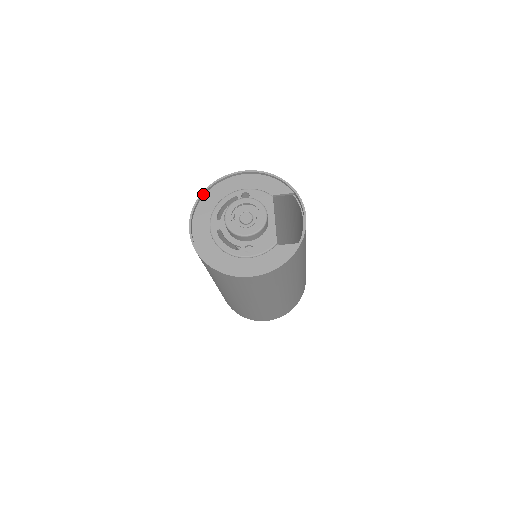
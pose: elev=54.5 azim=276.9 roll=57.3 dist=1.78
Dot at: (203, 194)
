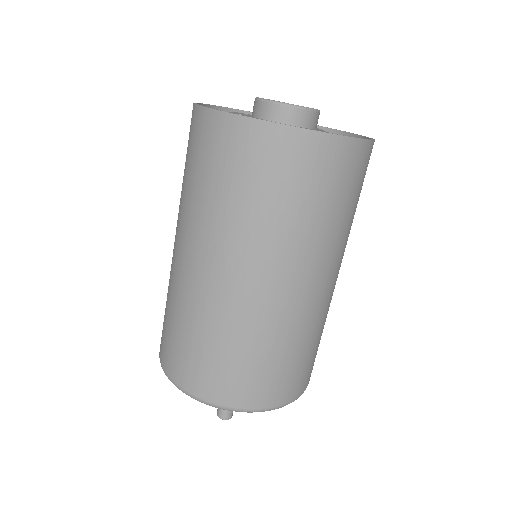
Dot at: (223, 109)
